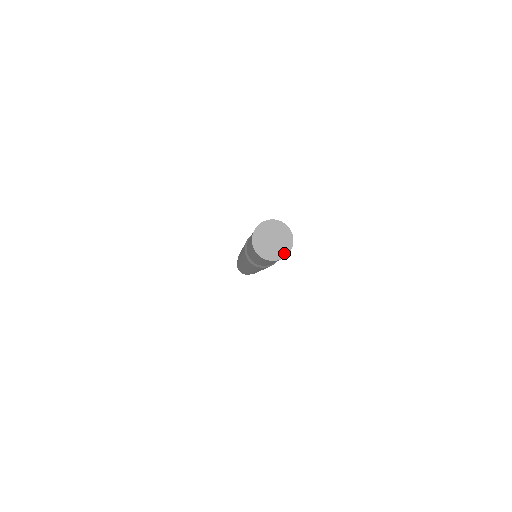
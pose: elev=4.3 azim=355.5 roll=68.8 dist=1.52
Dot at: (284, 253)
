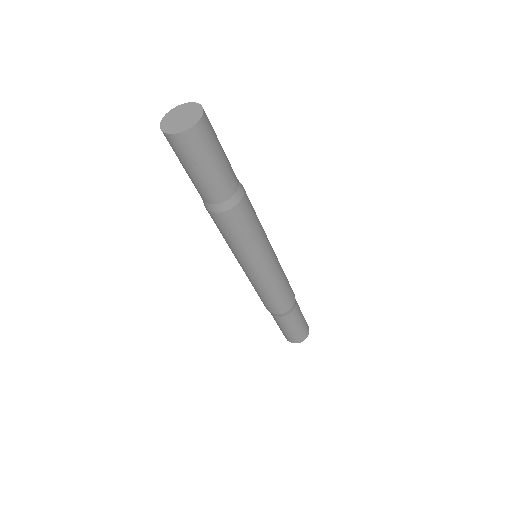
Dot at: (179, 130)
